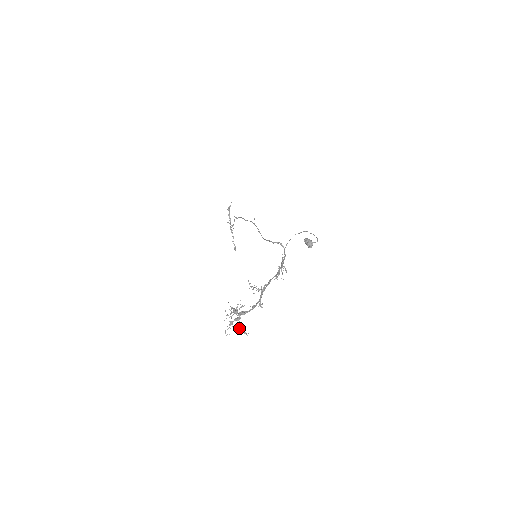
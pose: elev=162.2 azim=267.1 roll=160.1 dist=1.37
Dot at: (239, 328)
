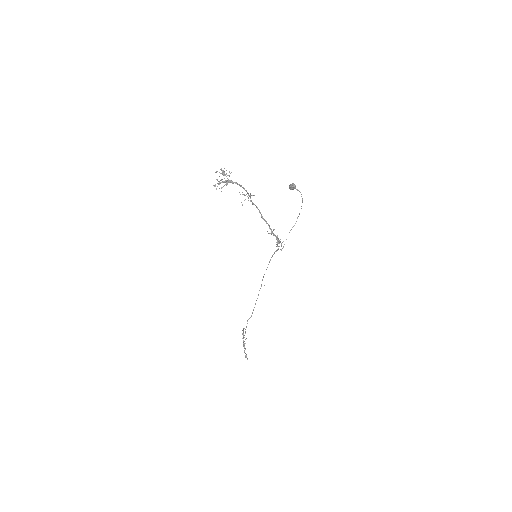
Dot at: occluded
